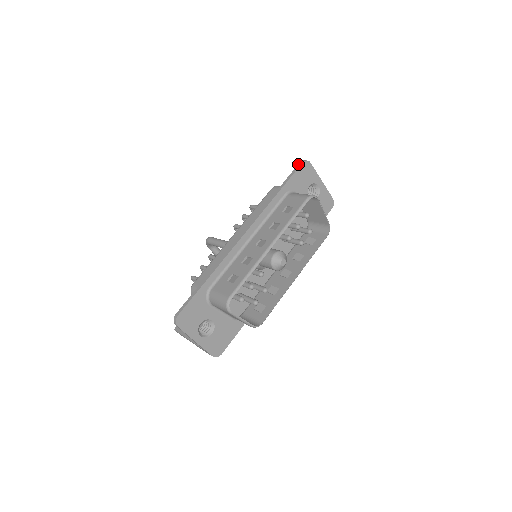
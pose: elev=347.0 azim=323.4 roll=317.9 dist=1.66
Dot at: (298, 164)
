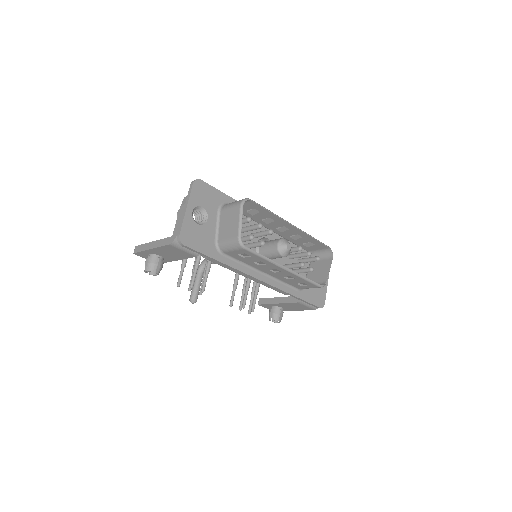
Dot at: occluded
